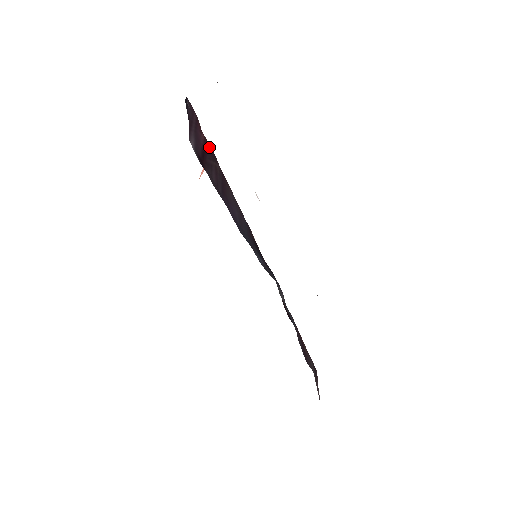
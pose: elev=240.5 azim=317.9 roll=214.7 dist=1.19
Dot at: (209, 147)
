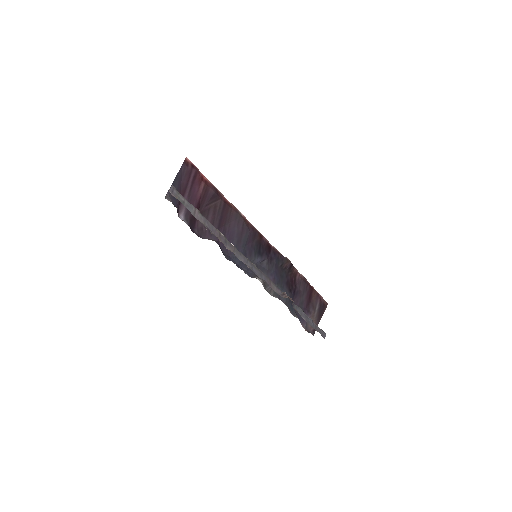
Dot at: (209, 191)
